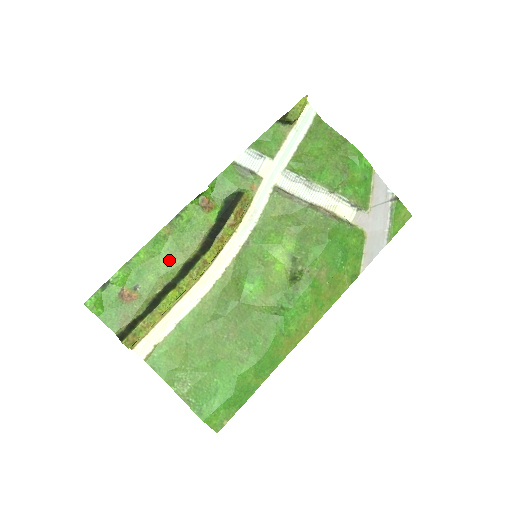
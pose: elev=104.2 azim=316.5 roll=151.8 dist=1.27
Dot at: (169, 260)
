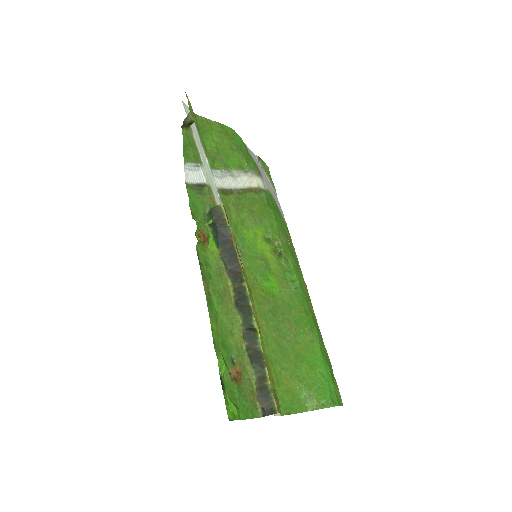
Dot at: (225, 312)
